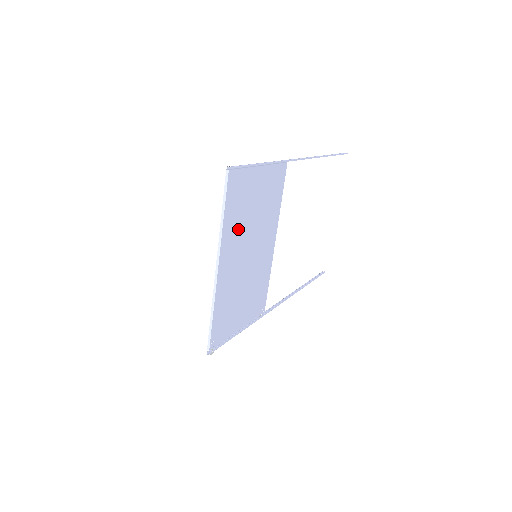
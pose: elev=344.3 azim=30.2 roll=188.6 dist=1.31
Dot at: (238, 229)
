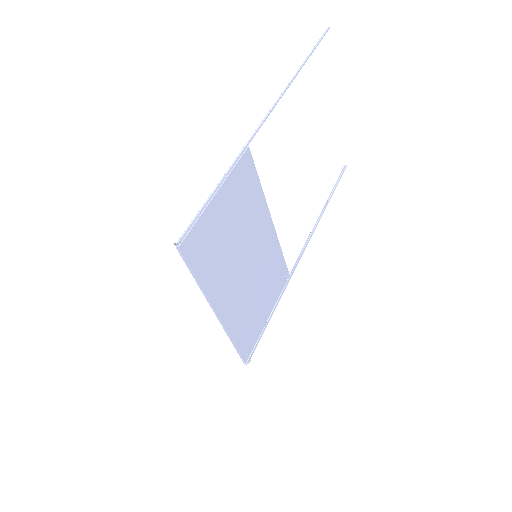
Dot at: (222, 268)
